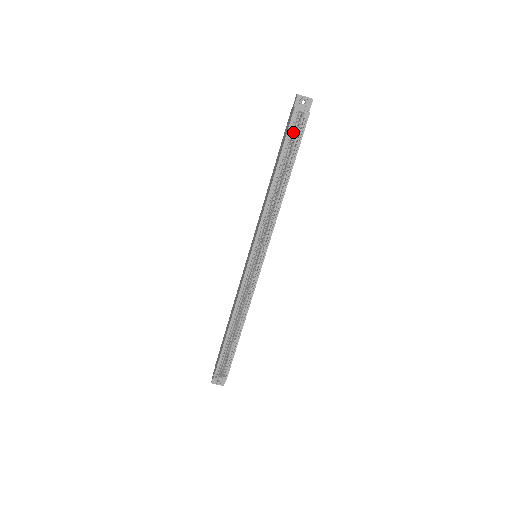
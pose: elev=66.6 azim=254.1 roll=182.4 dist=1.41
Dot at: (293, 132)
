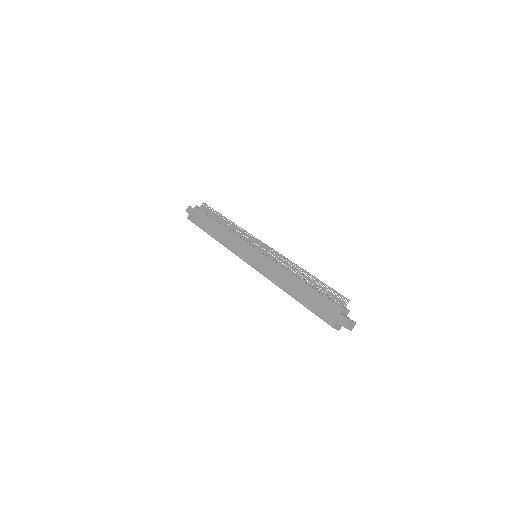
Dot at: occluded
